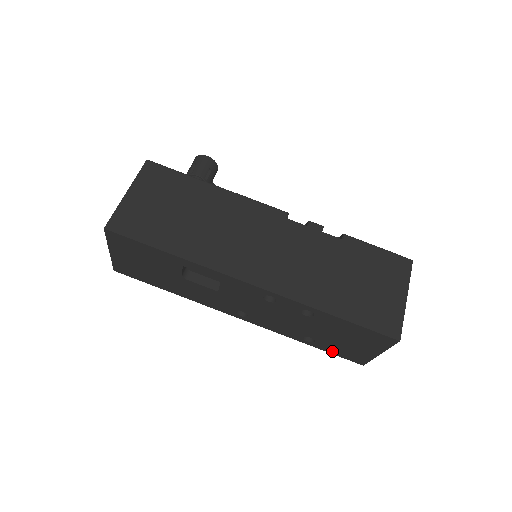
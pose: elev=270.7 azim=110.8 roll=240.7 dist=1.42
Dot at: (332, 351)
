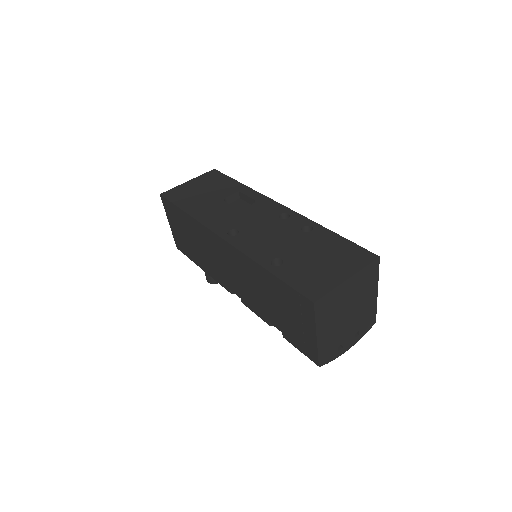
Dot at: (290, 279)
